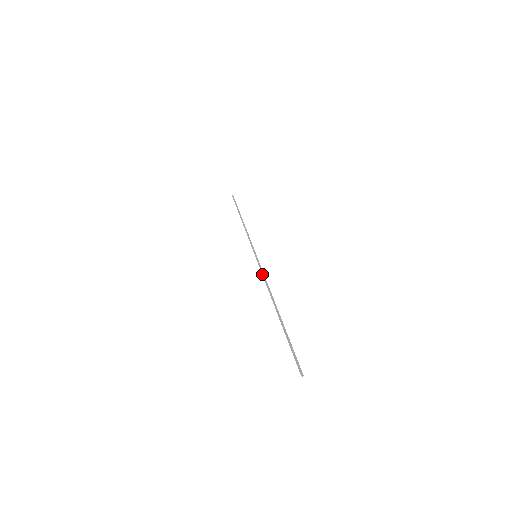
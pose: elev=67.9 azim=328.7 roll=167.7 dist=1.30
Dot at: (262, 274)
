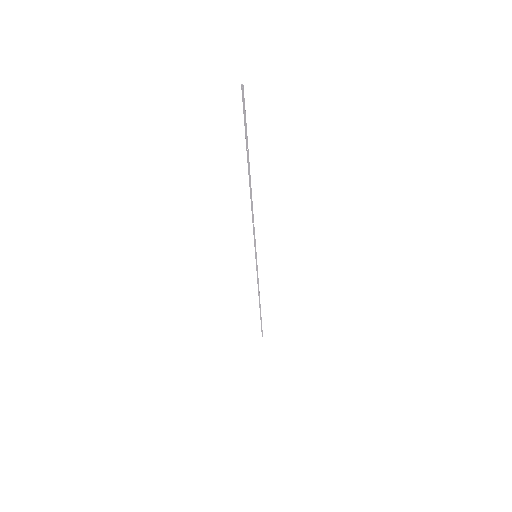
Dot at: occluded
